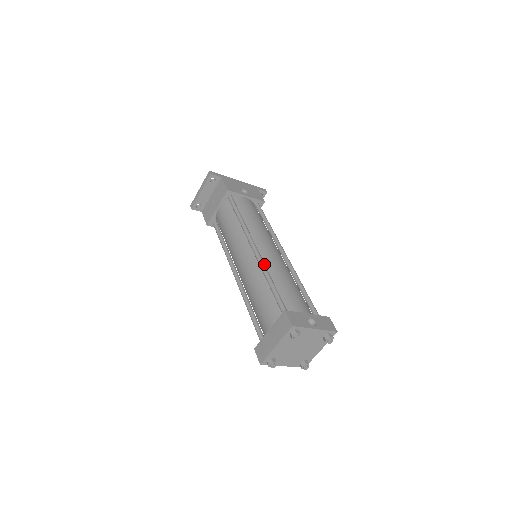
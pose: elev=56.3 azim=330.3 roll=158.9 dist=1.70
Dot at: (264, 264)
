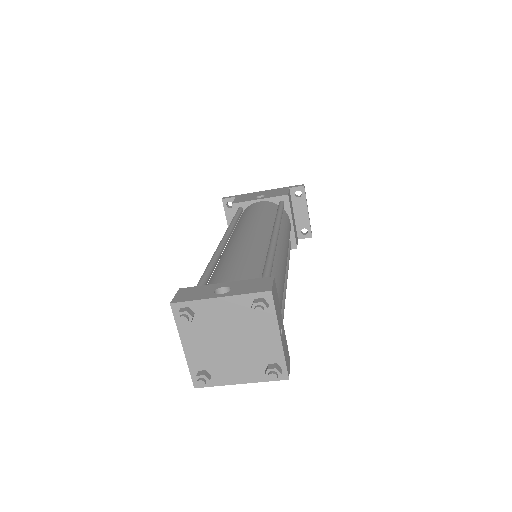
Dot at: (216, 252)
